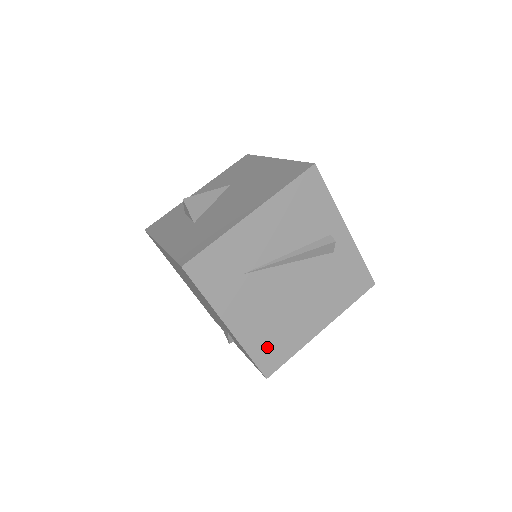
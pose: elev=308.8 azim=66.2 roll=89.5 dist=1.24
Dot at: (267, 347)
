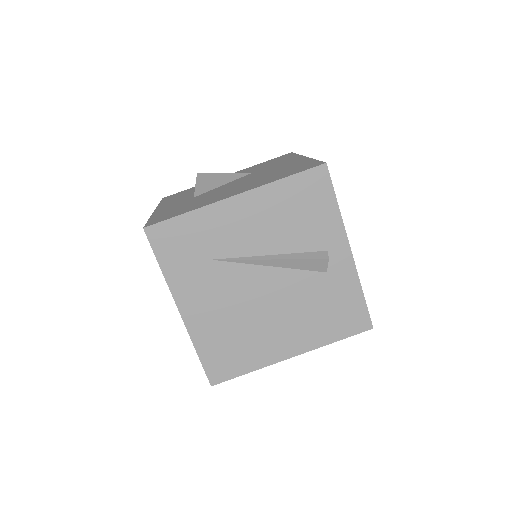
Dot at: (220, 351)
